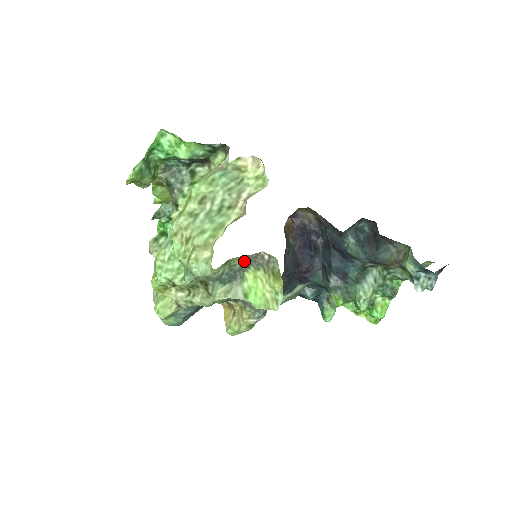
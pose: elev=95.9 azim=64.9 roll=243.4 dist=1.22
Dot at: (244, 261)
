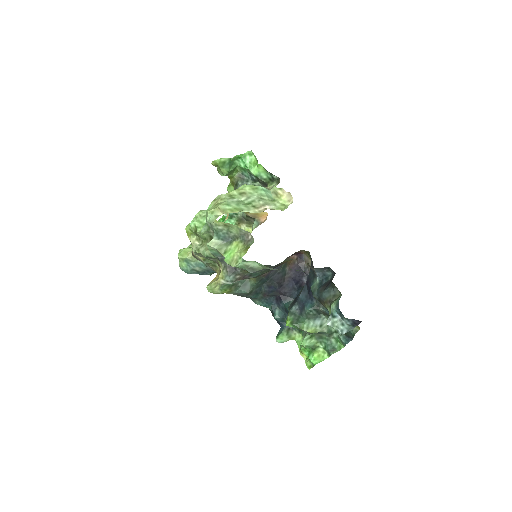
Dot at: (237, 232)
